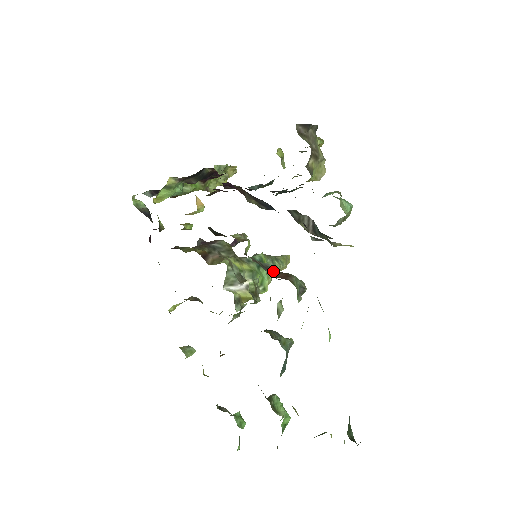
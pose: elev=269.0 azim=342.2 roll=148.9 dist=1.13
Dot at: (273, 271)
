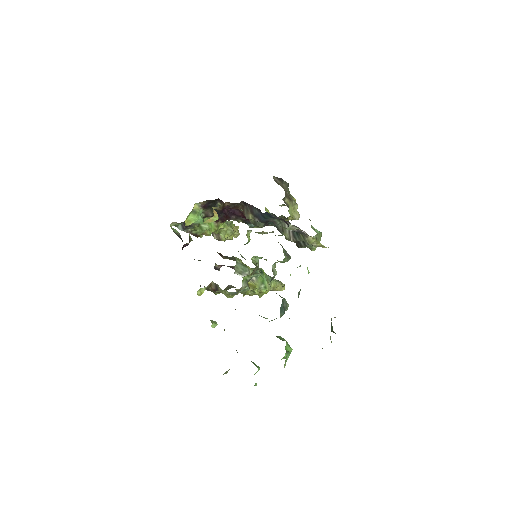
Dot at: occluded
